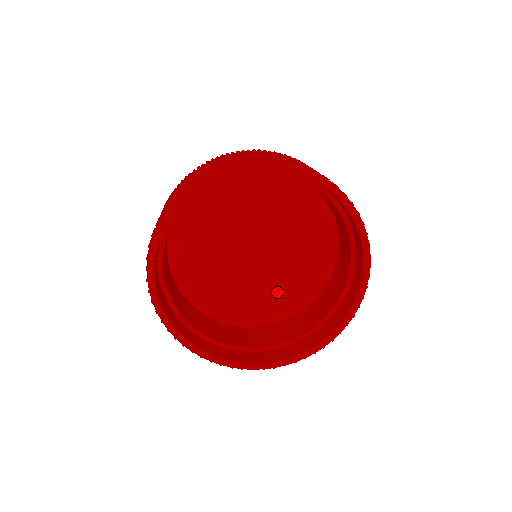
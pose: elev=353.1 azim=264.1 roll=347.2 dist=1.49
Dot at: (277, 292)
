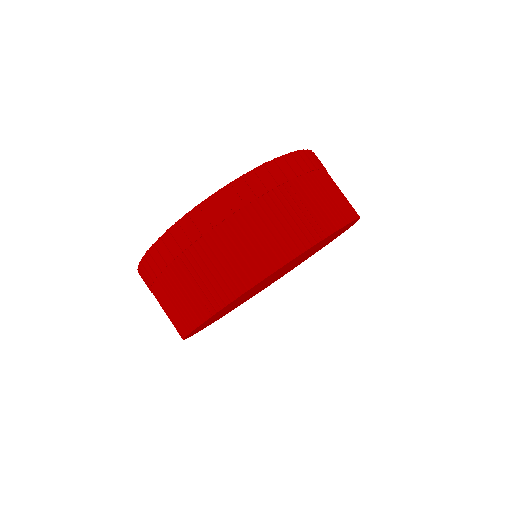
Dot at: occluded
